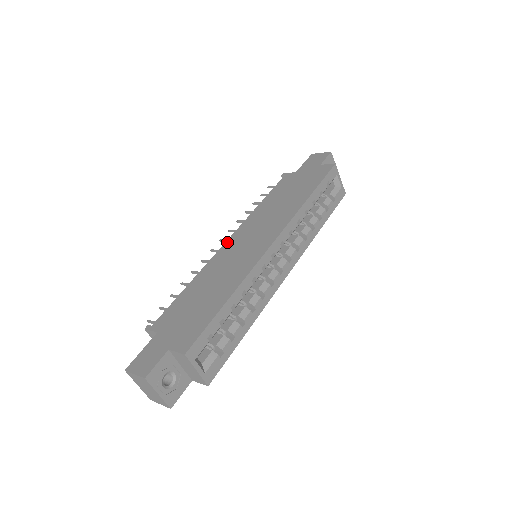
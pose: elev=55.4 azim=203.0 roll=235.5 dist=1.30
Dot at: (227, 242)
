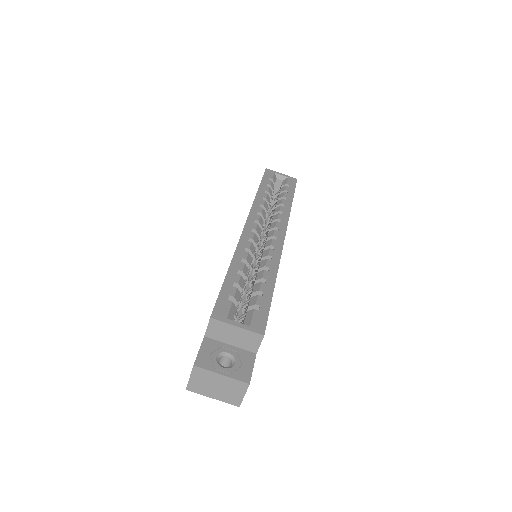
Dot at: occluded
